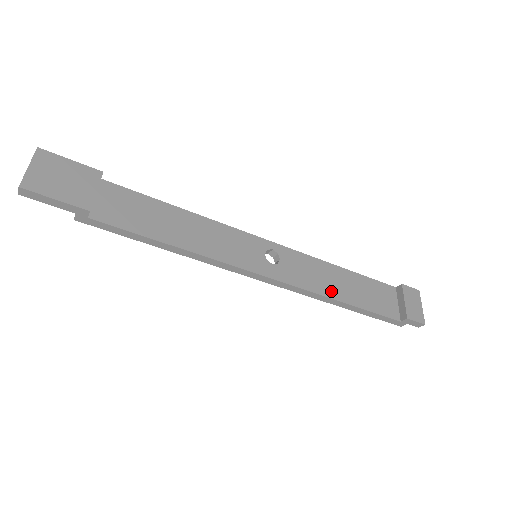
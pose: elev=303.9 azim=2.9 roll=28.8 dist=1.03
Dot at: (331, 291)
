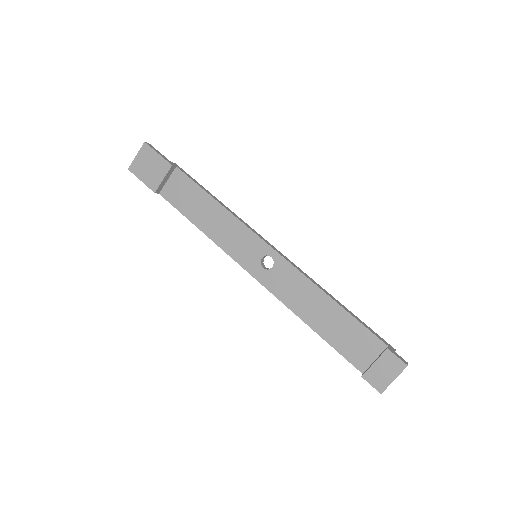
Dot at: (303, 312)
